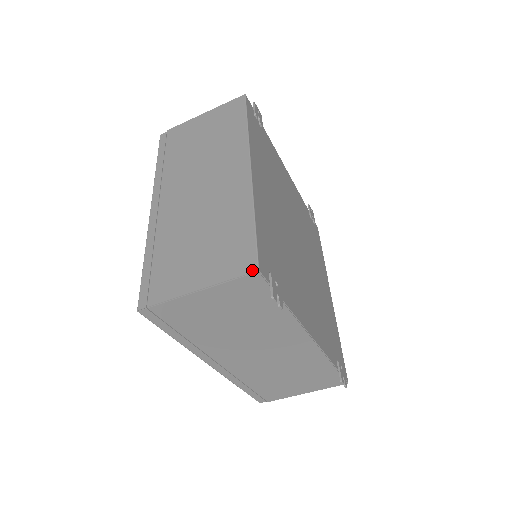
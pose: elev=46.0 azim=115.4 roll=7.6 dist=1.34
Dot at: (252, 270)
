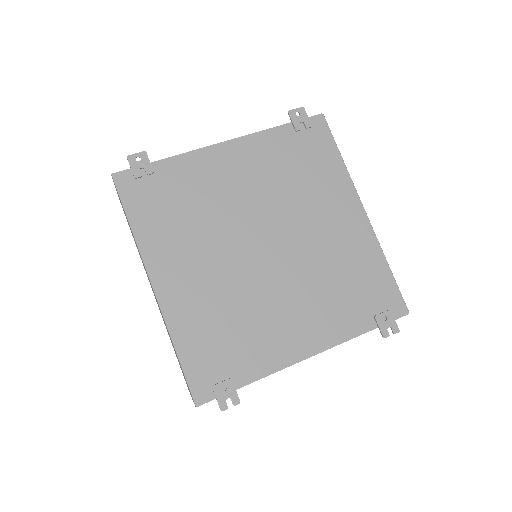
Dot at: occluded
